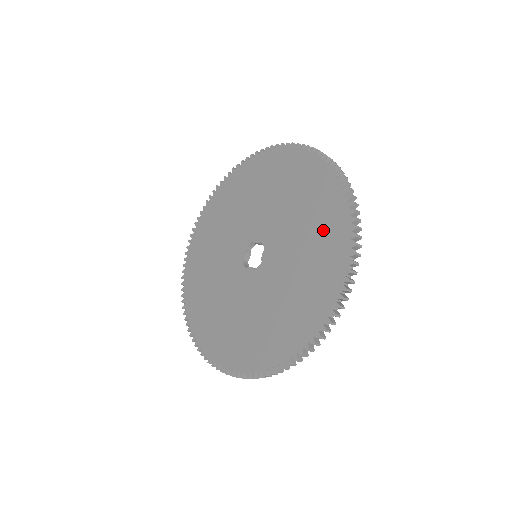
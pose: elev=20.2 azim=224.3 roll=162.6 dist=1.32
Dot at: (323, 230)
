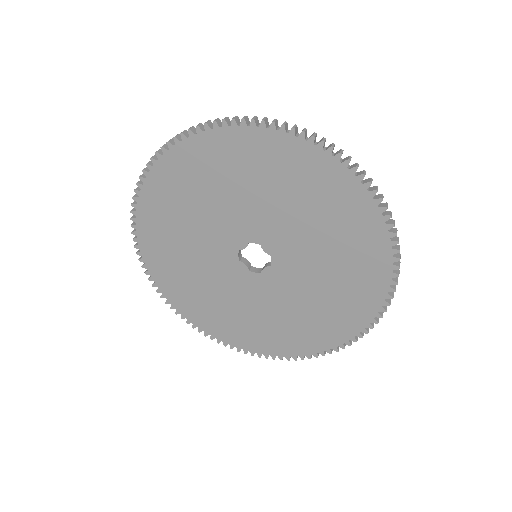
Dot at: (340, 309)
